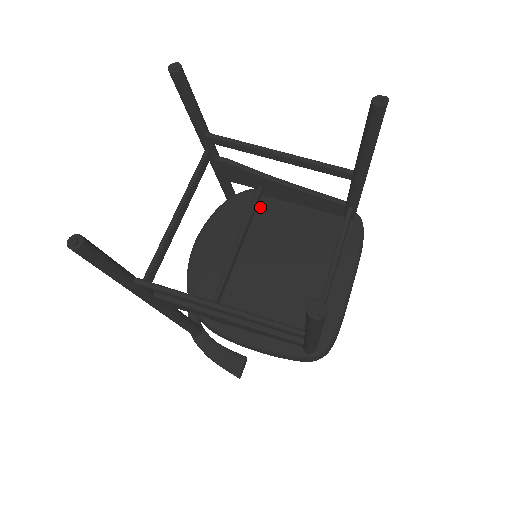
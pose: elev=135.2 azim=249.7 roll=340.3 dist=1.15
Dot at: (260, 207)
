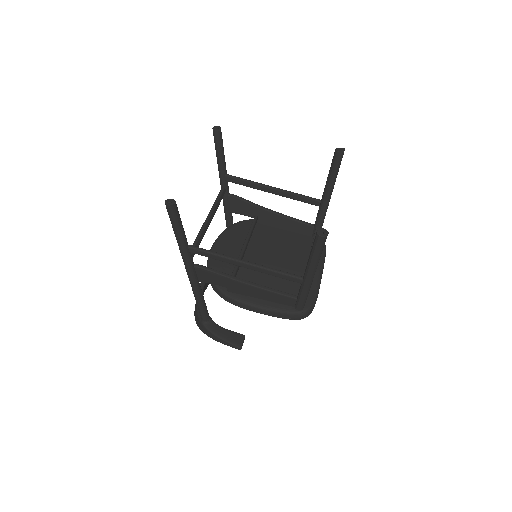
Dot at: (256, 229)
